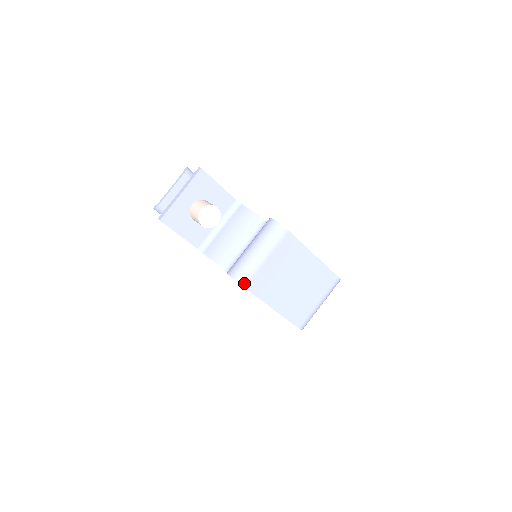
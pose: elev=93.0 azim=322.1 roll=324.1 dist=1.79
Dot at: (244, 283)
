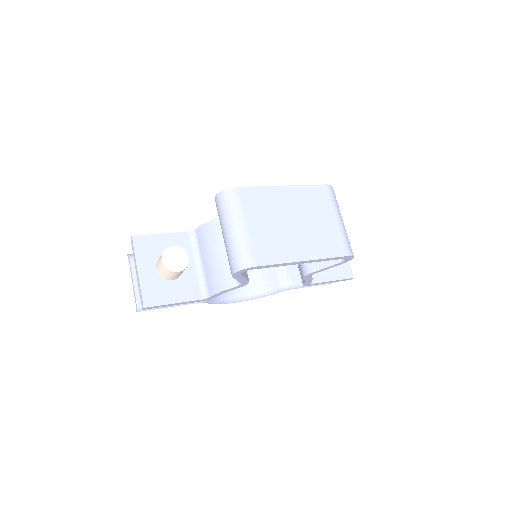
Dot at: (251, 263)
